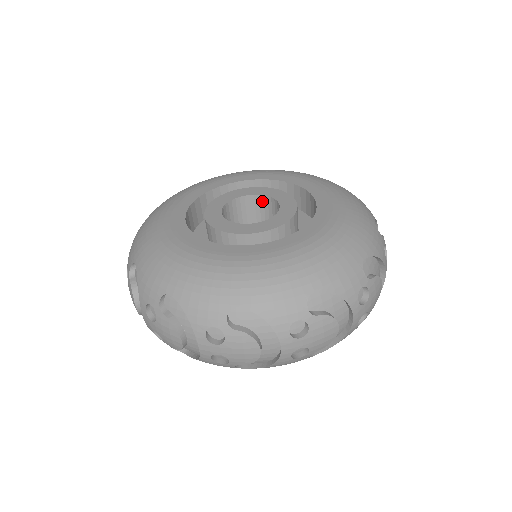
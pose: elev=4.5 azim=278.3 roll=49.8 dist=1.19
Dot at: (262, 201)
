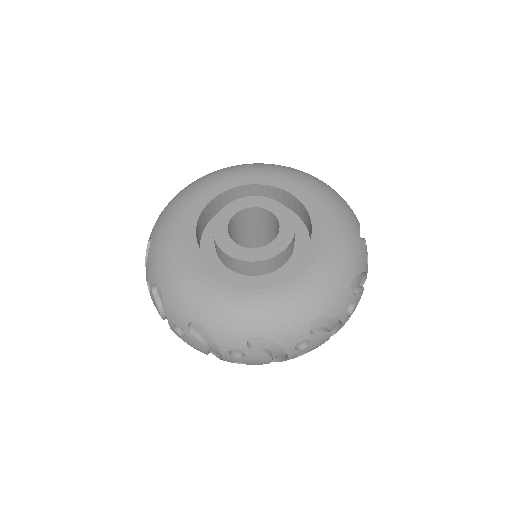
Dot at: (261, 212)
